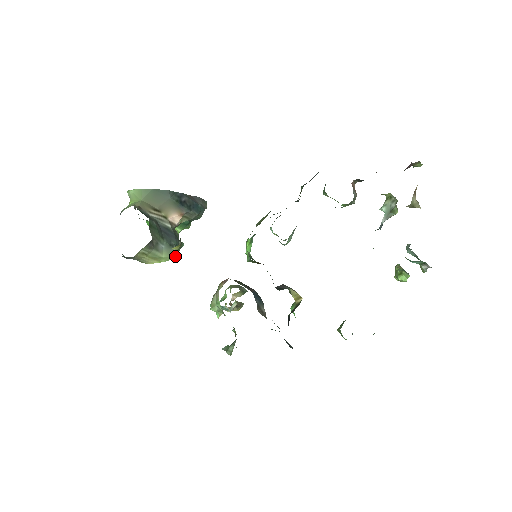
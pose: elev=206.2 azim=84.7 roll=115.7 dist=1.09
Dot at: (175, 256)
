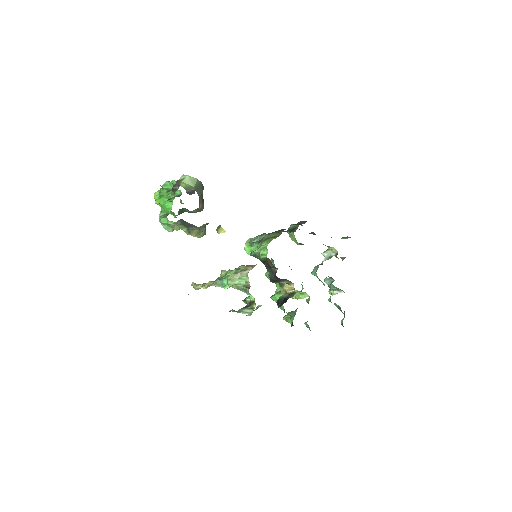
Dot at: occluded
